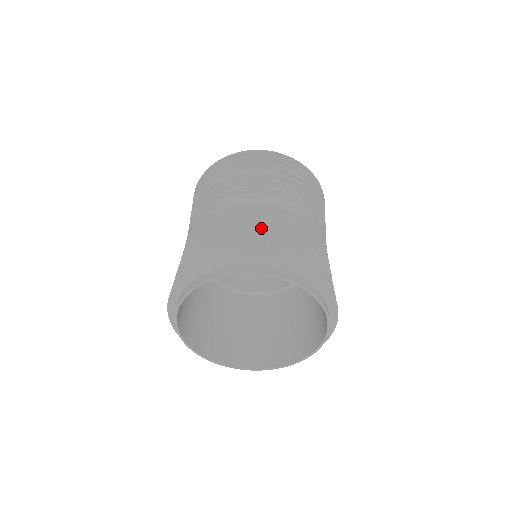
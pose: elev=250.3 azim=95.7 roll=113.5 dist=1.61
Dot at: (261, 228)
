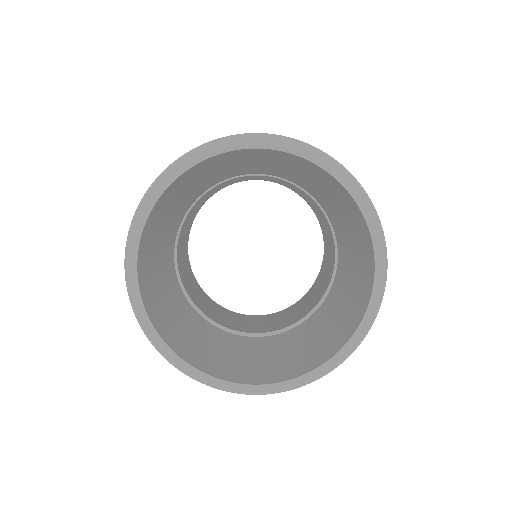
Dot at: occluded
